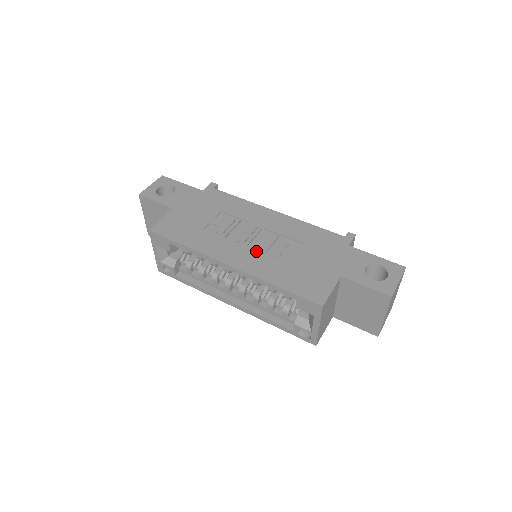
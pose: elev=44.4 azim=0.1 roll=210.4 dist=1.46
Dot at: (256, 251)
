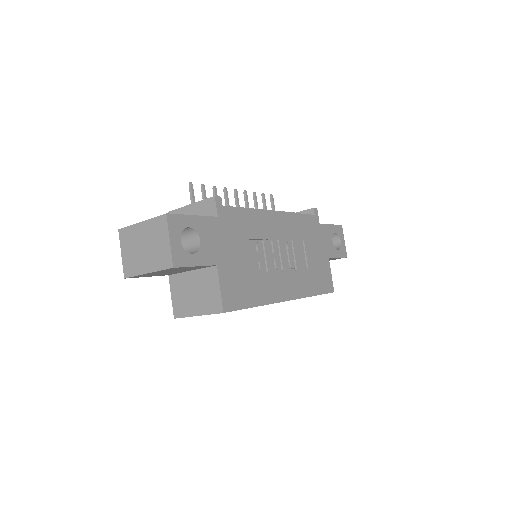
Dot at: (292, 272)
